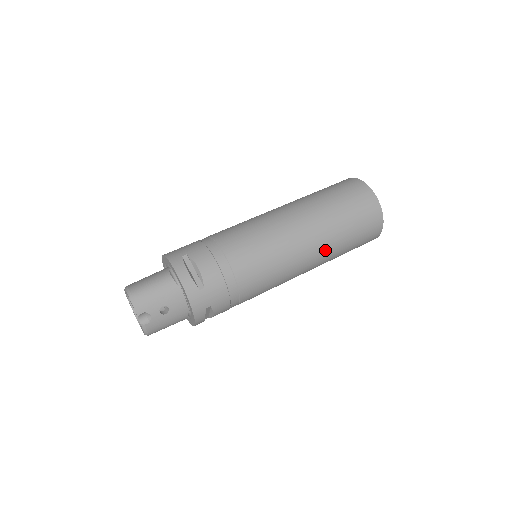
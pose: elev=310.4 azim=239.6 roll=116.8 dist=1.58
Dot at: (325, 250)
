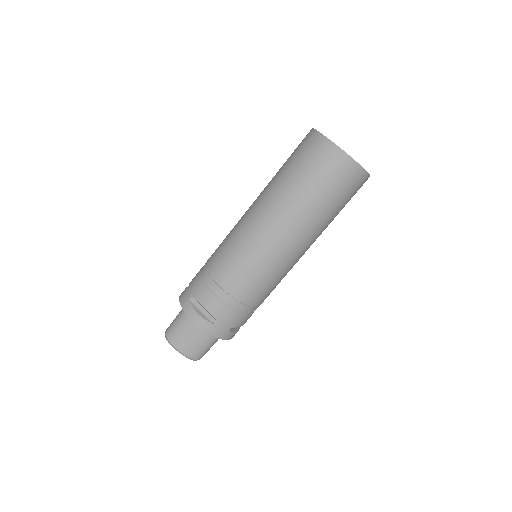
Dot at: occluded
